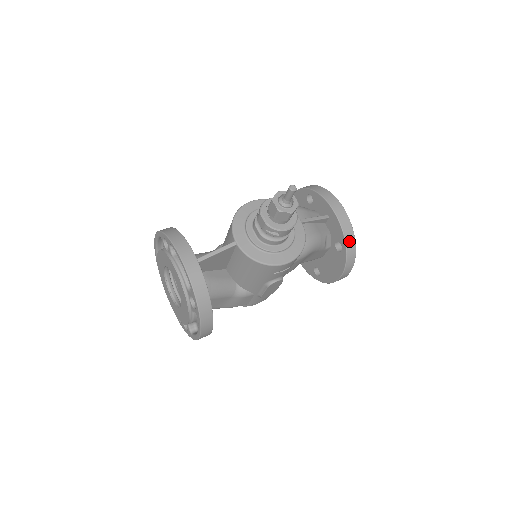
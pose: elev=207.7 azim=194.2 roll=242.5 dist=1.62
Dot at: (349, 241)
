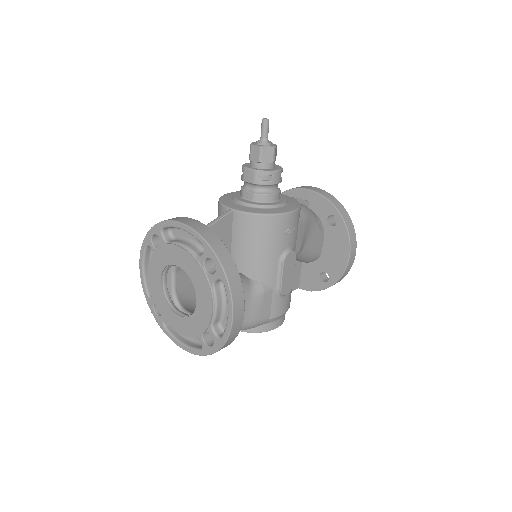
Dot at: (339, 207)
